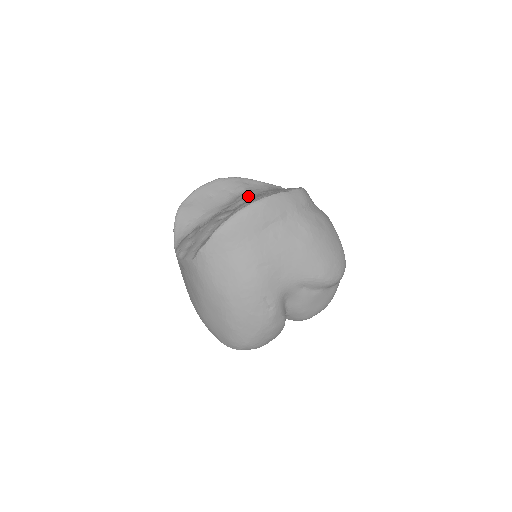
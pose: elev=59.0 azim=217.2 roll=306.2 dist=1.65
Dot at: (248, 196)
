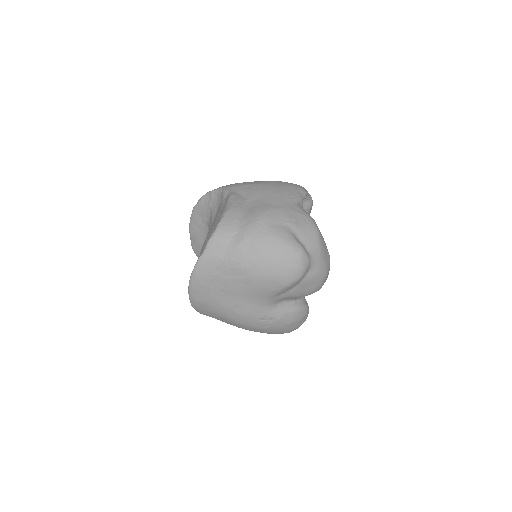
Dot at: (211, 224)
